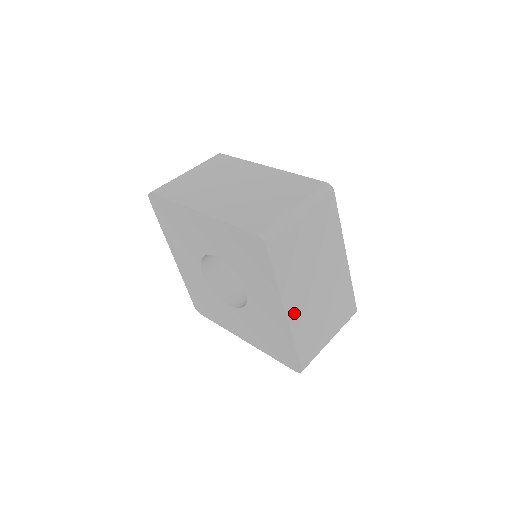
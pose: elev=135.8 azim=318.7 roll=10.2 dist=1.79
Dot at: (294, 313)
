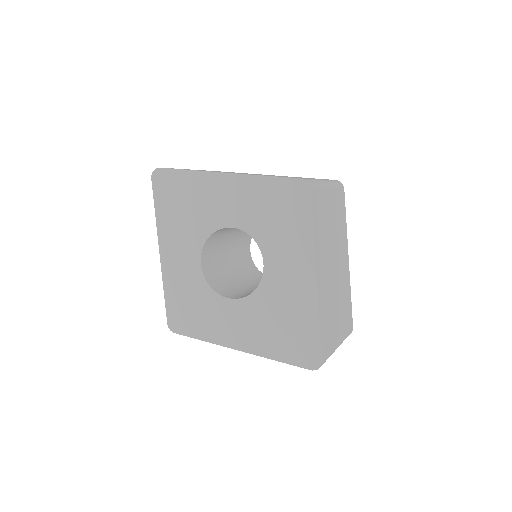
Dot at: (321, 284)
